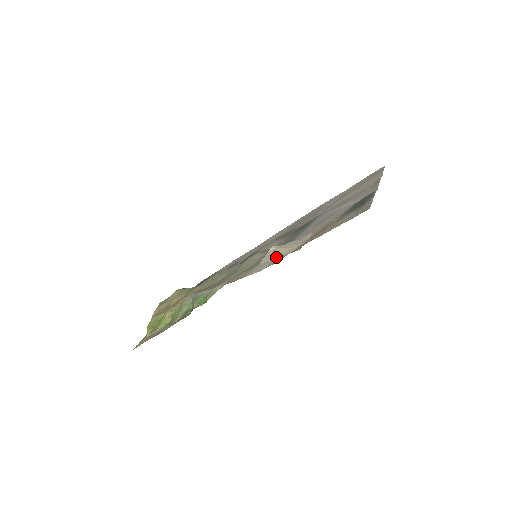
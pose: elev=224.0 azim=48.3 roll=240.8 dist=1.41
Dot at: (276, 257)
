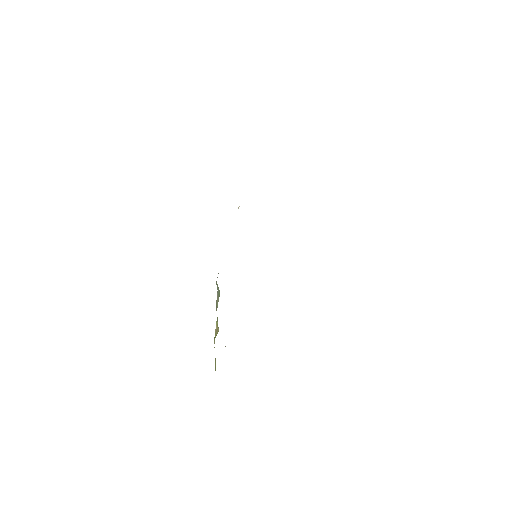
Dot at: occluded
